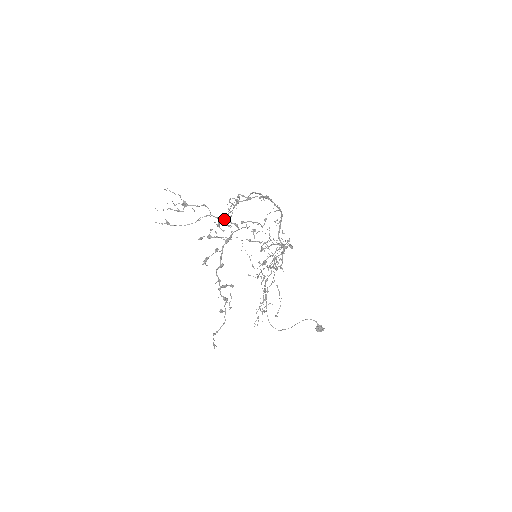
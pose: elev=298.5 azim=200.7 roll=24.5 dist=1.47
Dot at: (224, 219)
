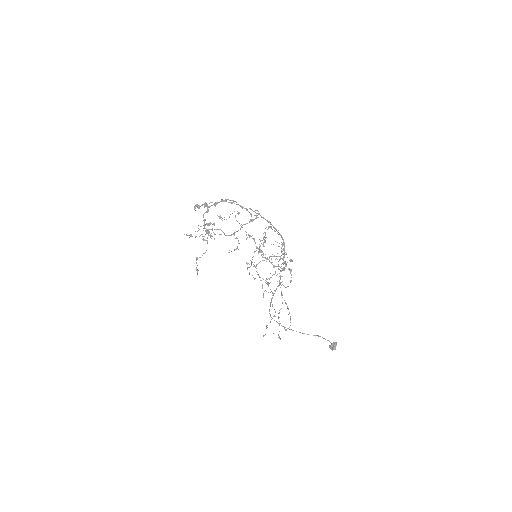
Dot at: occluded
